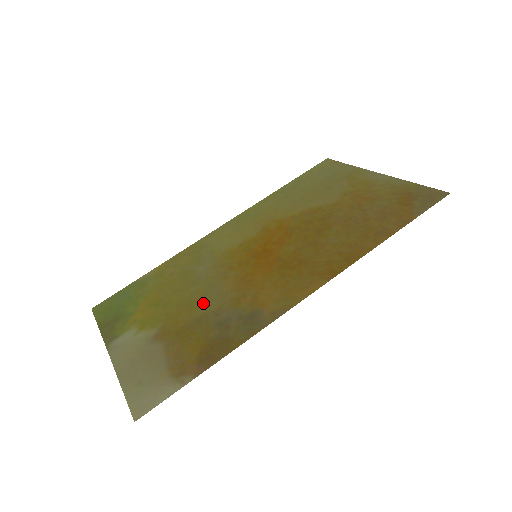
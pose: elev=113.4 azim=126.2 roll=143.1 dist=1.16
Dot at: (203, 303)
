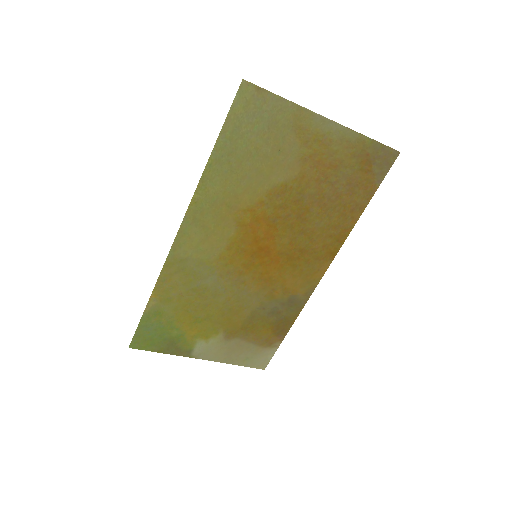
Dot at: (243, 306)
